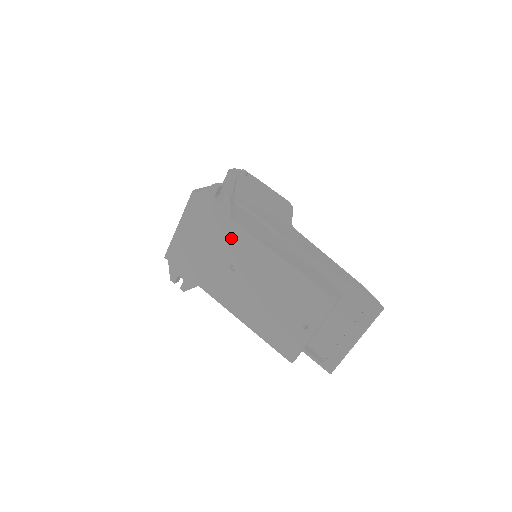
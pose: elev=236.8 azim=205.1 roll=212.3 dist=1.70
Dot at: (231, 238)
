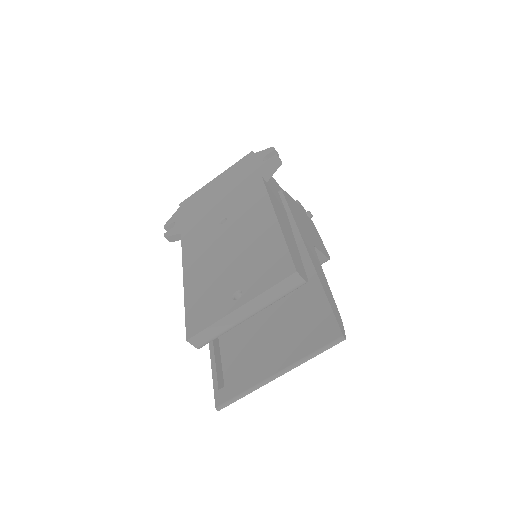
Dot at: (247, 192)
